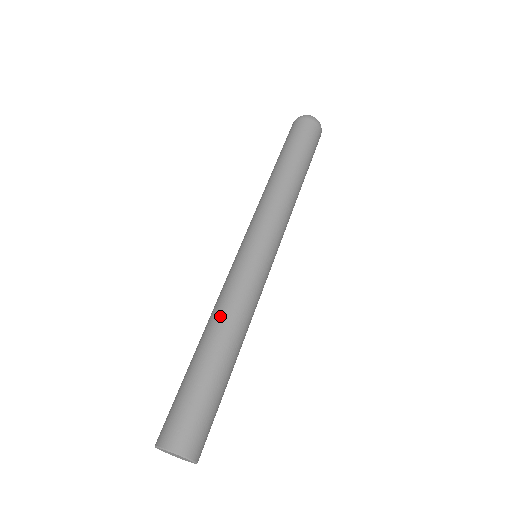
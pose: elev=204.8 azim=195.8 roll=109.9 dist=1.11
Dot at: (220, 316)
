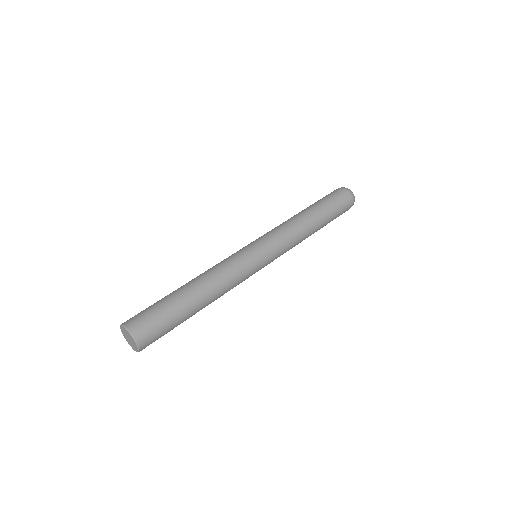
Dot at: occluded
